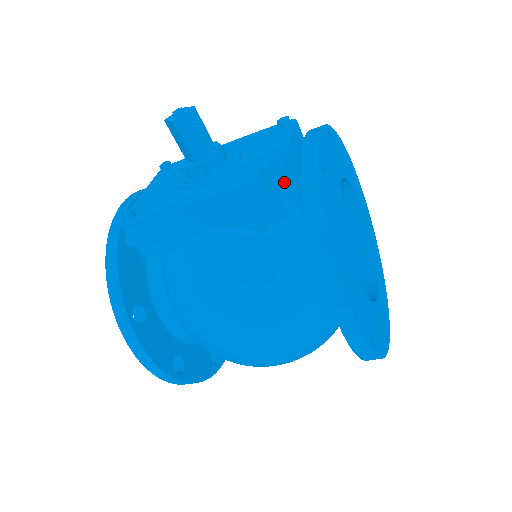
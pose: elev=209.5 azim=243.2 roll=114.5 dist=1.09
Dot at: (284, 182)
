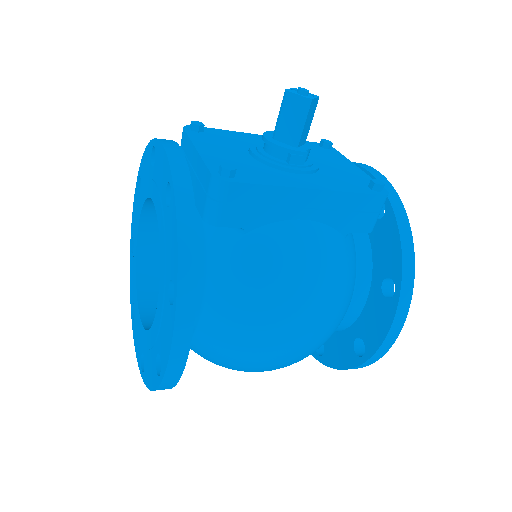
Dot at: (384, 202)
